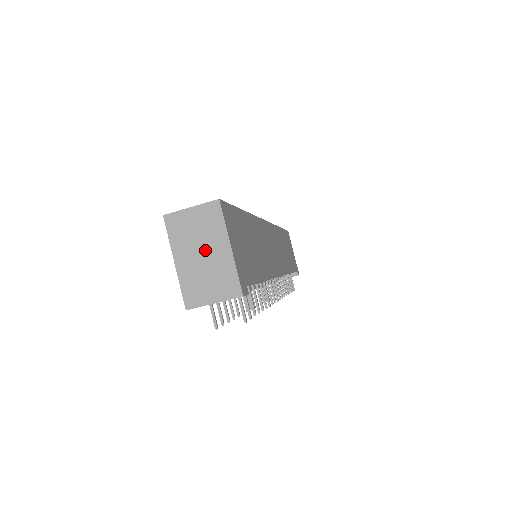
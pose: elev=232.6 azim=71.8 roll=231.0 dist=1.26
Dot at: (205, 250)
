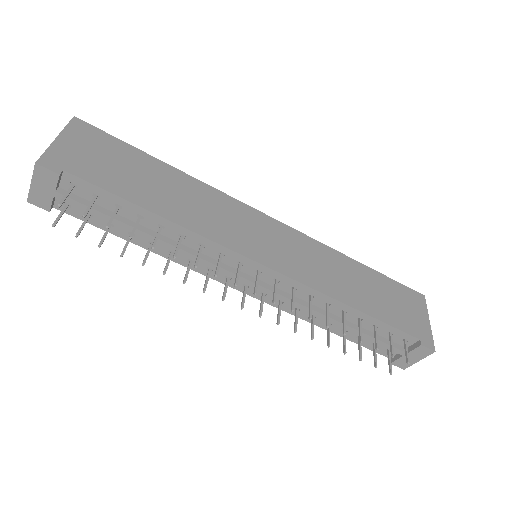
Dot at: occluded
